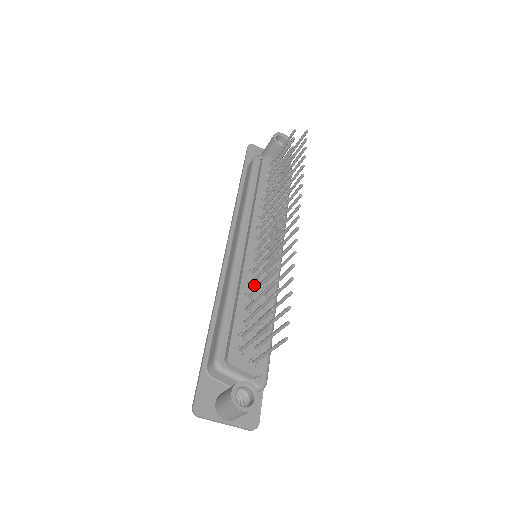
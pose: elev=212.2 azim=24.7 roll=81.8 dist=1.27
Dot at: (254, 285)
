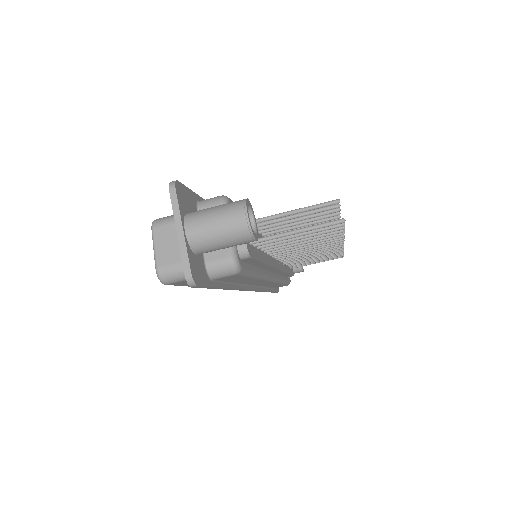
Dot at: occluded
